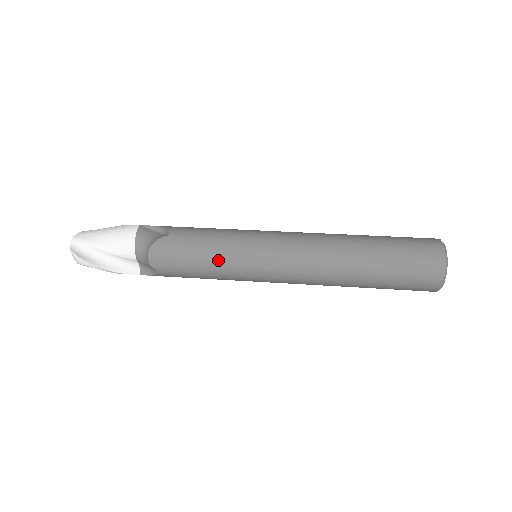
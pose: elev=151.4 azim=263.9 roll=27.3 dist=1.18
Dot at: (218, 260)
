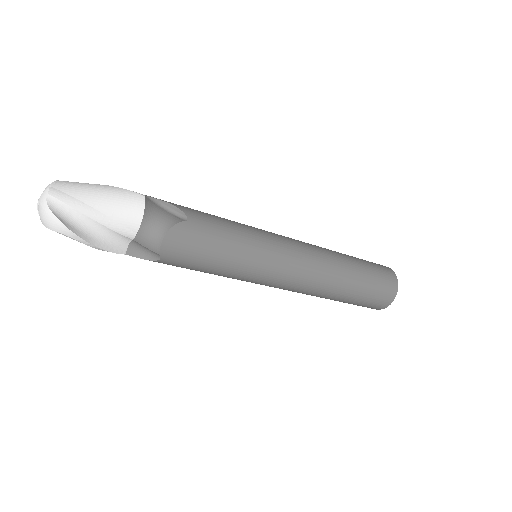
Dot at: (236, 260)
